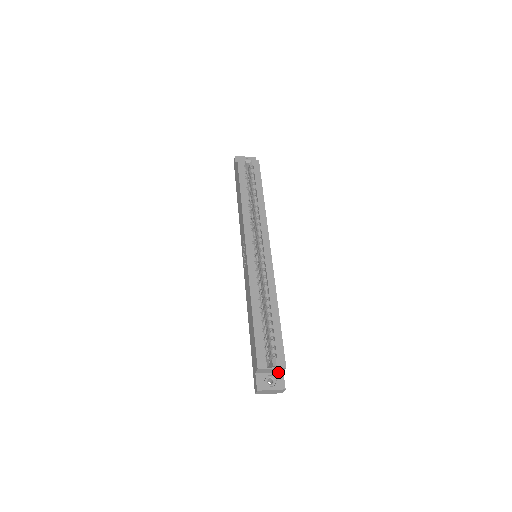
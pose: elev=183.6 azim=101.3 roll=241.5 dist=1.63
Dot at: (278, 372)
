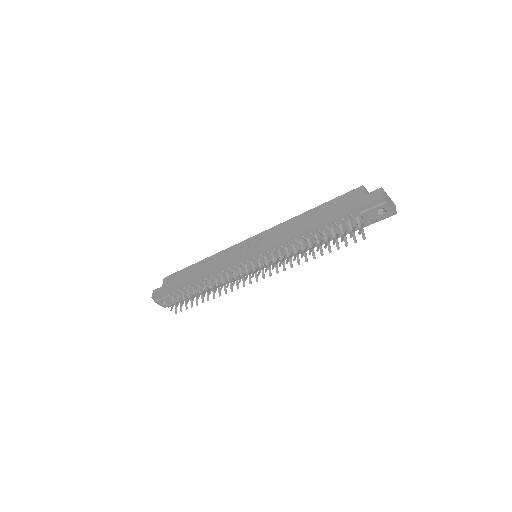
Dot at: occluded
